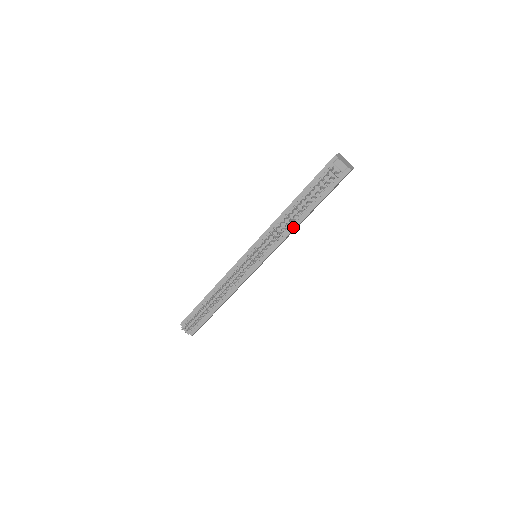
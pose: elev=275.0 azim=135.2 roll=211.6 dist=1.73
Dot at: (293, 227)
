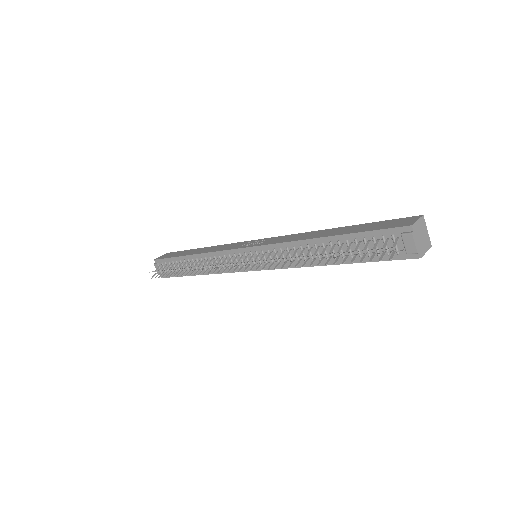
Dot at: (310, 263)
